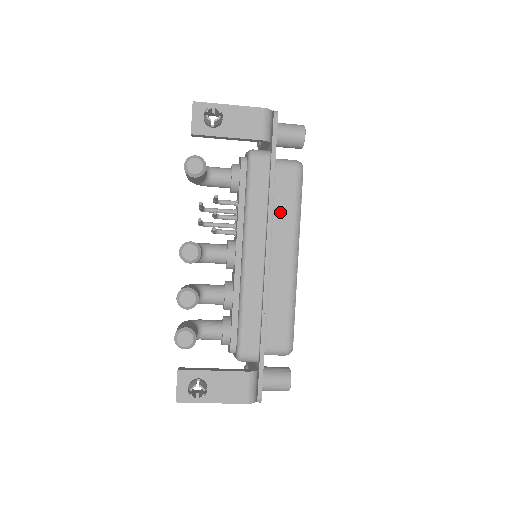
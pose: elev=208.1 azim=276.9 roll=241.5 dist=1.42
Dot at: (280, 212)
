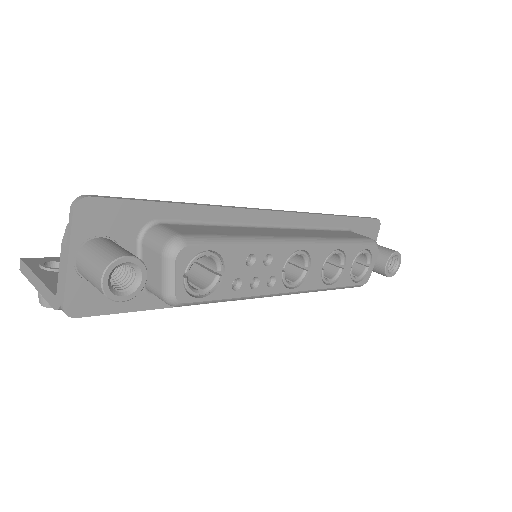
Dot at: occluded
